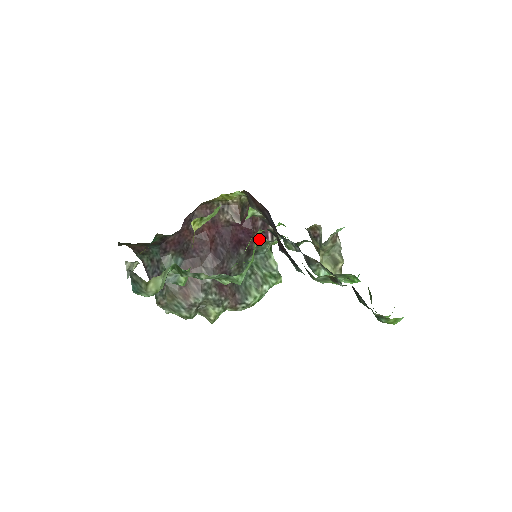
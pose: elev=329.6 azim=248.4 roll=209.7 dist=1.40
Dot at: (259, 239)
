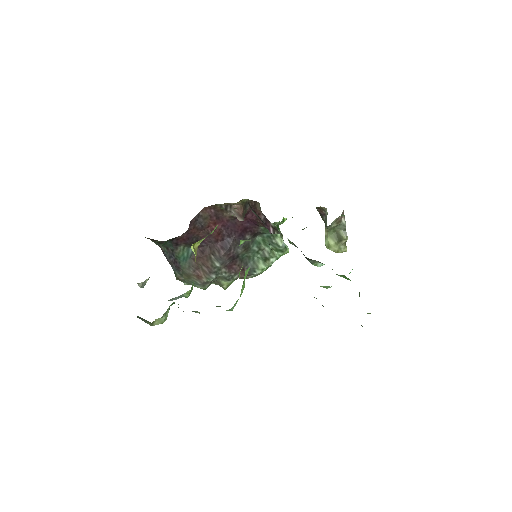
Dot at: occluded
